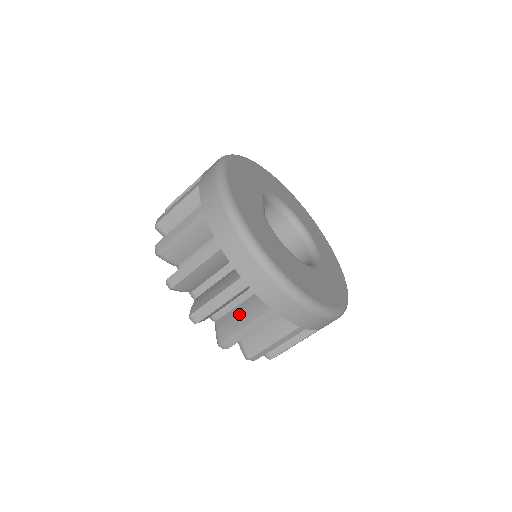
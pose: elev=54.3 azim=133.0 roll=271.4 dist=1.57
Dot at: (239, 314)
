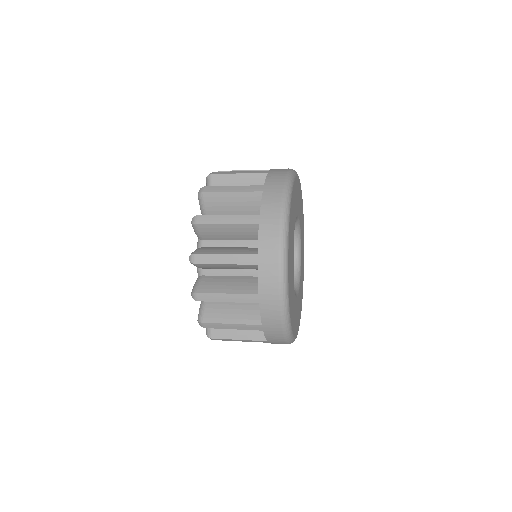
Dot at: occluded
